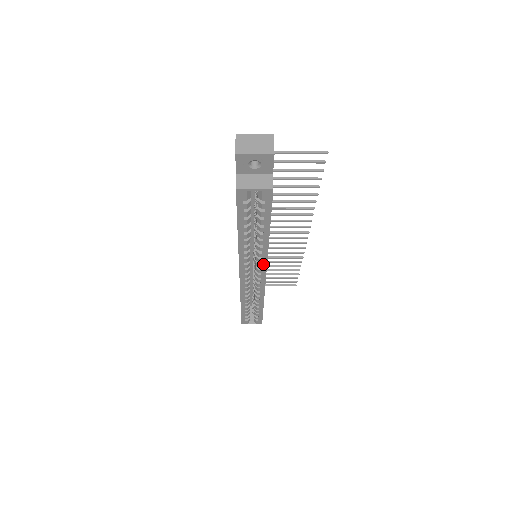
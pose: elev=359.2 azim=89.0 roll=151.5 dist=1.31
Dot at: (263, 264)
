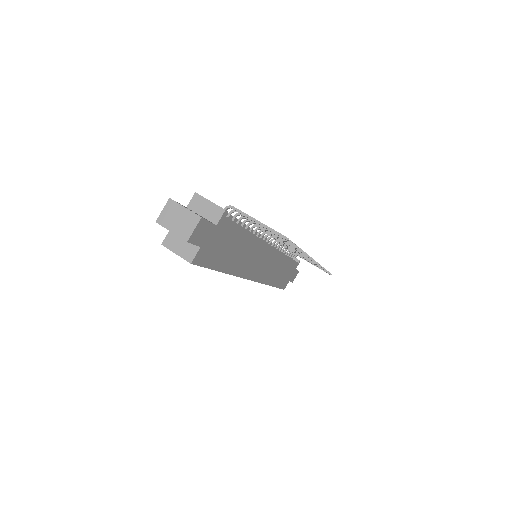
Dot at: occluded
